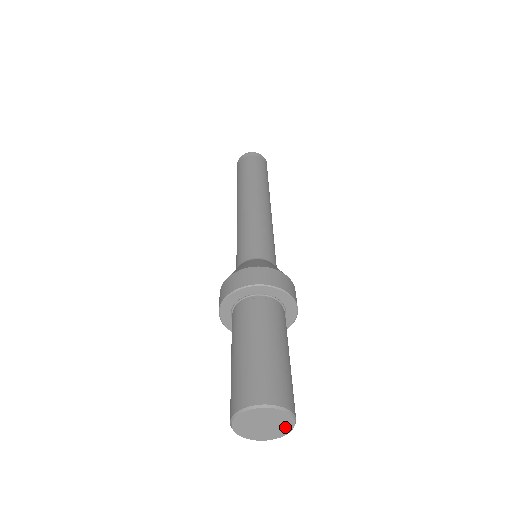
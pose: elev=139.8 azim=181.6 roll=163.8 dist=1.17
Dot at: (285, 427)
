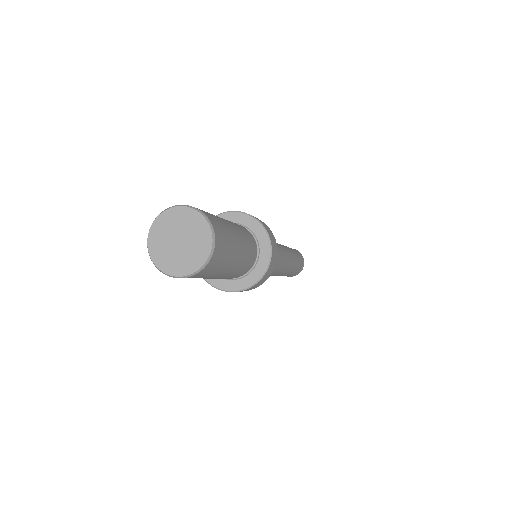
Dot at: (196, 223)
